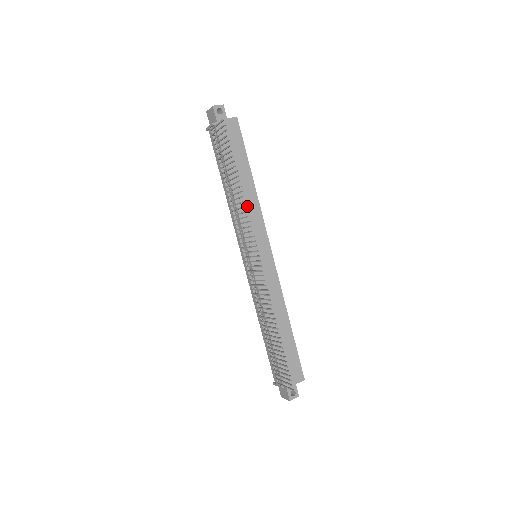
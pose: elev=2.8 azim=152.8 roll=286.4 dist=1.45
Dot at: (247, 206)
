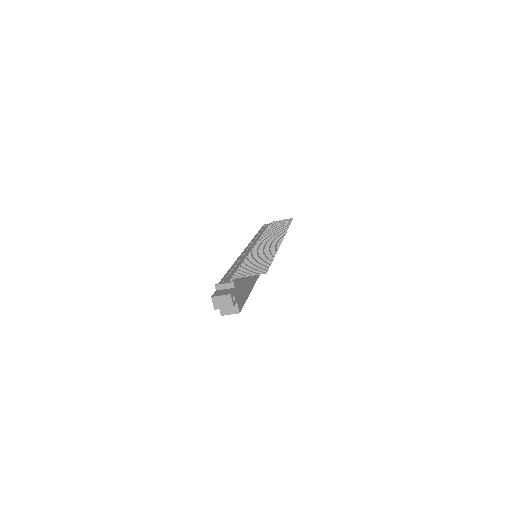
Dot at: occluded
